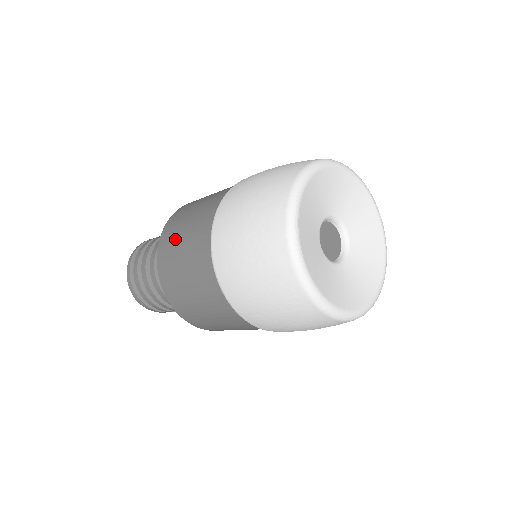
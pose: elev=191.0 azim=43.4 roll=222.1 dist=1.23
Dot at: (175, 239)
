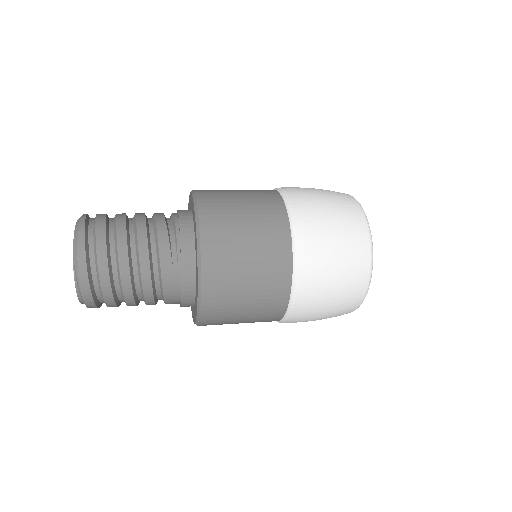
Dot at: (233, 235)
